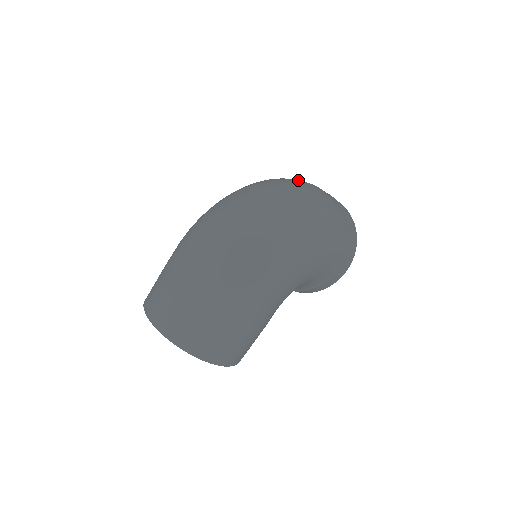
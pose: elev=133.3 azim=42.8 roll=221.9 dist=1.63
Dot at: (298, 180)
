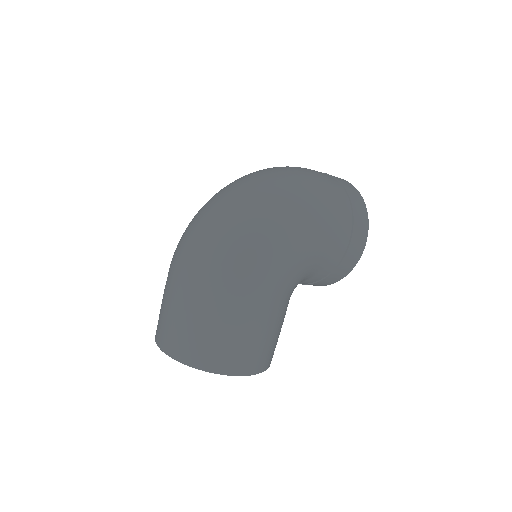
Dot at: occluded
